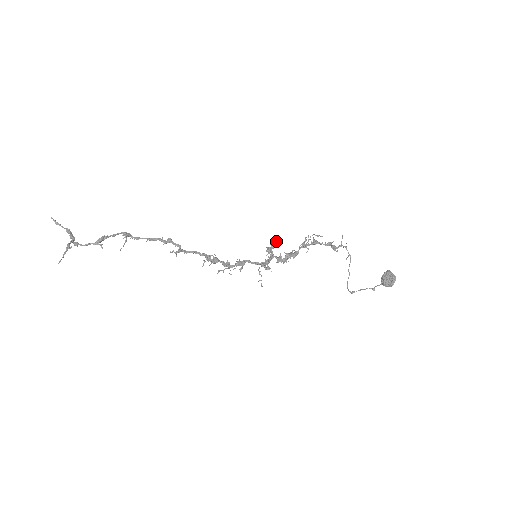
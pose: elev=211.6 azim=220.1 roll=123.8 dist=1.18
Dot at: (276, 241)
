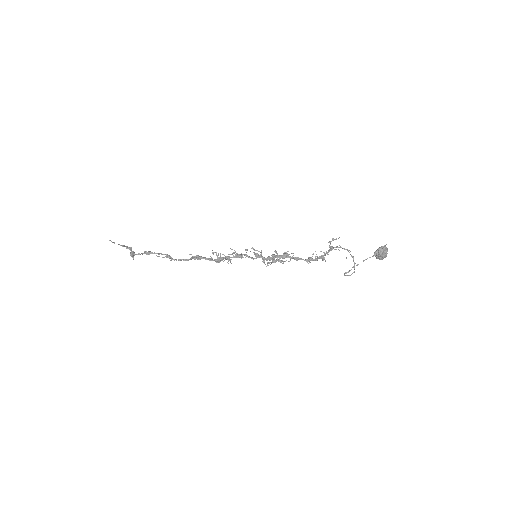
Dot at: occluded
